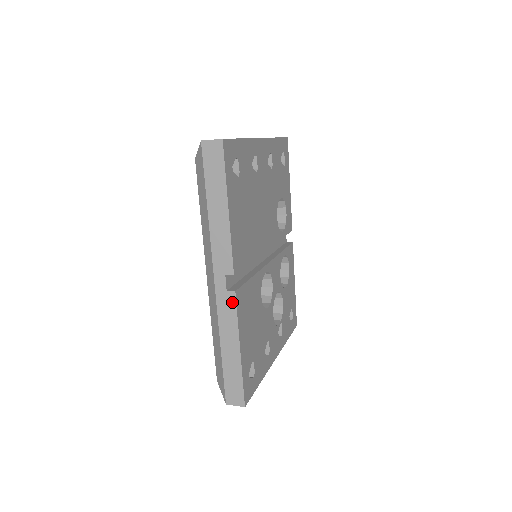
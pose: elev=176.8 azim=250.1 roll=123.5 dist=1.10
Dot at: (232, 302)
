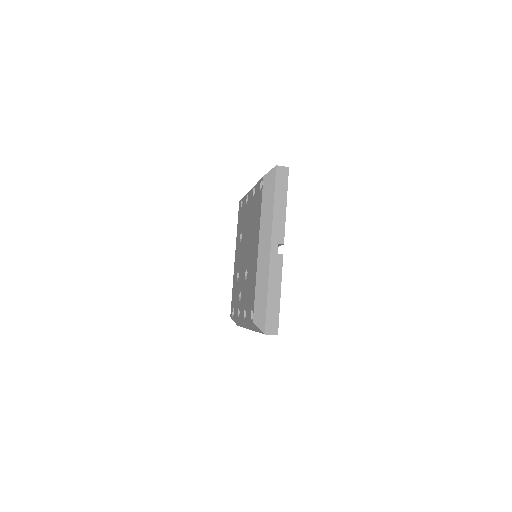
Dot at: (280, 261)
